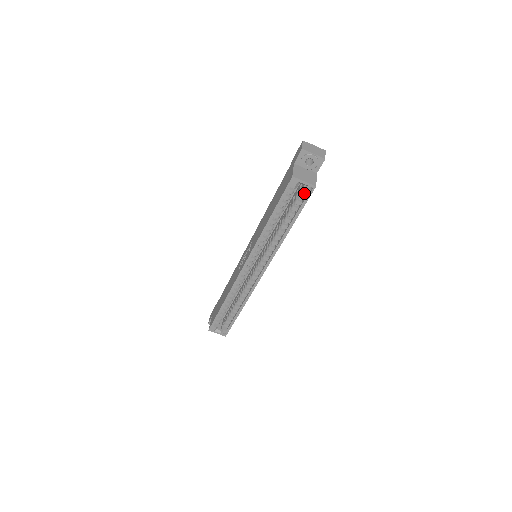
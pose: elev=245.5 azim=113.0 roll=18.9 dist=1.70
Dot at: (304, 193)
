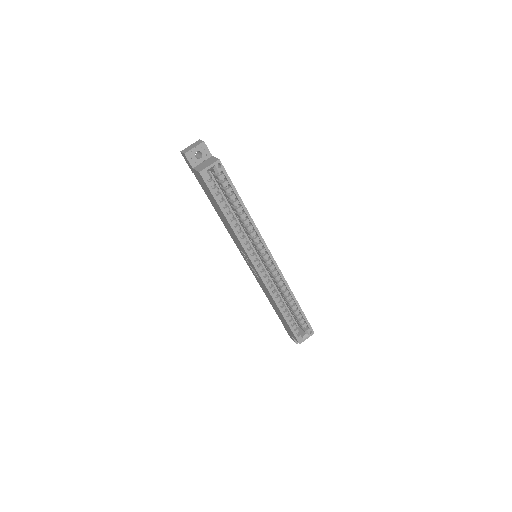
Dot at: (220, 174)
